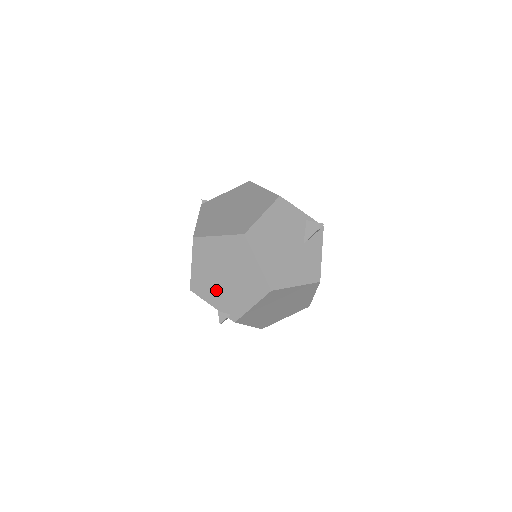
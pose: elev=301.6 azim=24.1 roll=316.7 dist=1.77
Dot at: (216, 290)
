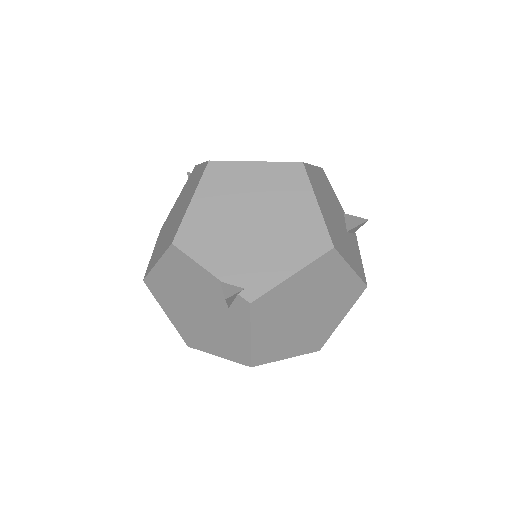
Dot at: (227, 244)
